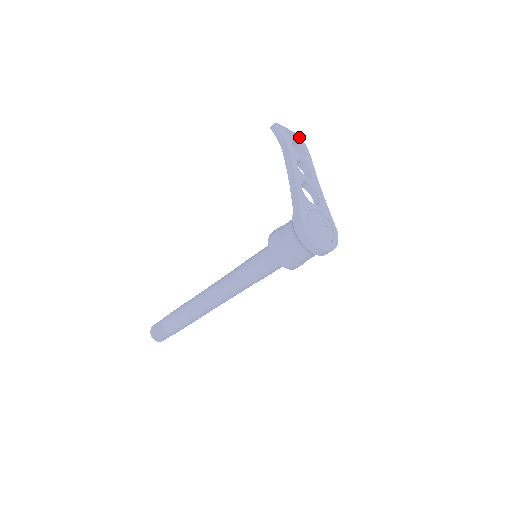
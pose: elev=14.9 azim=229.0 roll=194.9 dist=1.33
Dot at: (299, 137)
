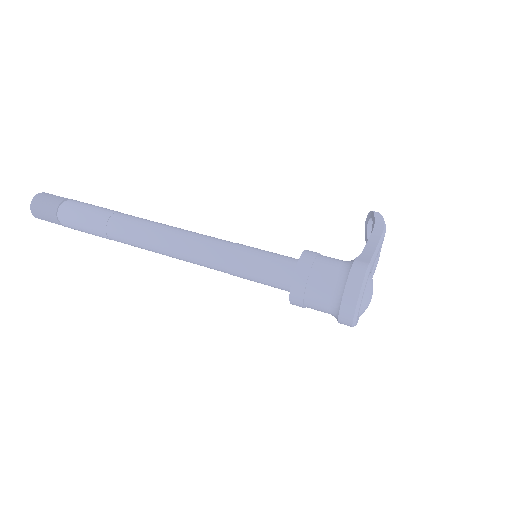
Dot at: occluded
